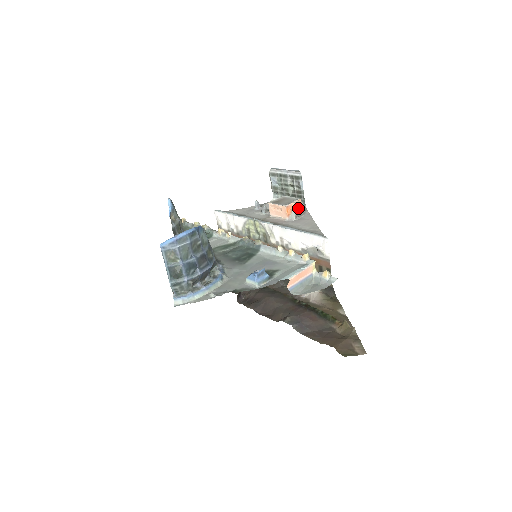
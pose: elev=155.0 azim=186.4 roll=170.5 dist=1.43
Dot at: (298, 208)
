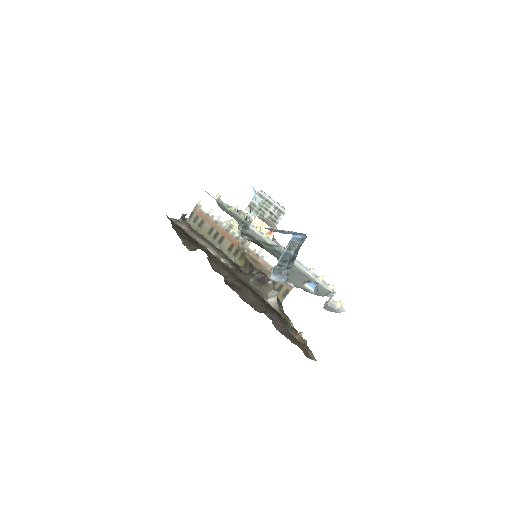
Dot at: occluded
